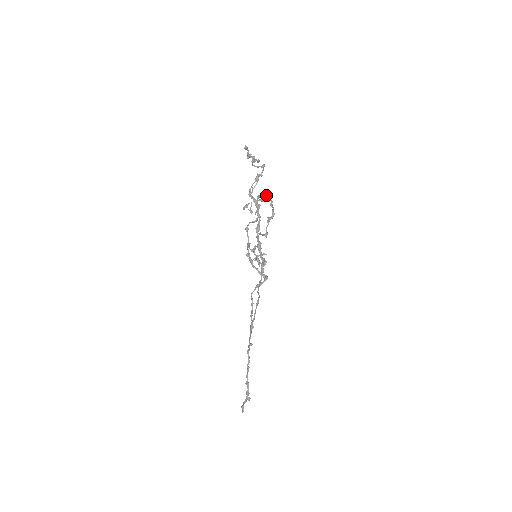
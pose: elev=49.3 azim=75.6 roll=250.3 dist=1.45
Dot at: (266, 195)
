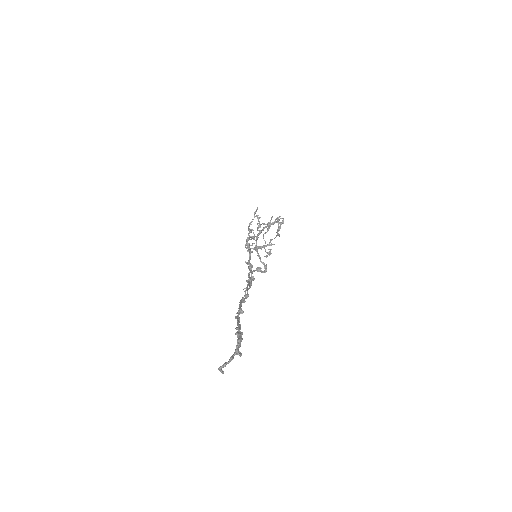
Dot at: (264, 240)
